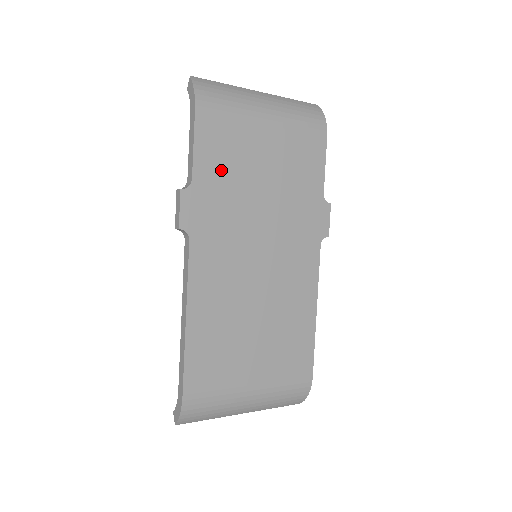
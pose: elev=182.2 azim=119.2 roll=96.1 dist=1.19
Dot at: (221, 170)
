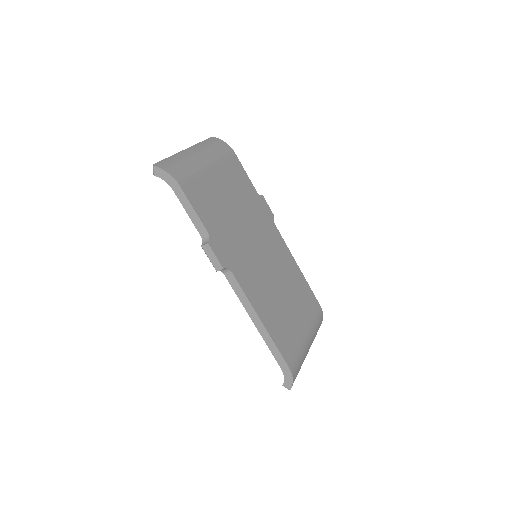
Dot at: (214, 215)
